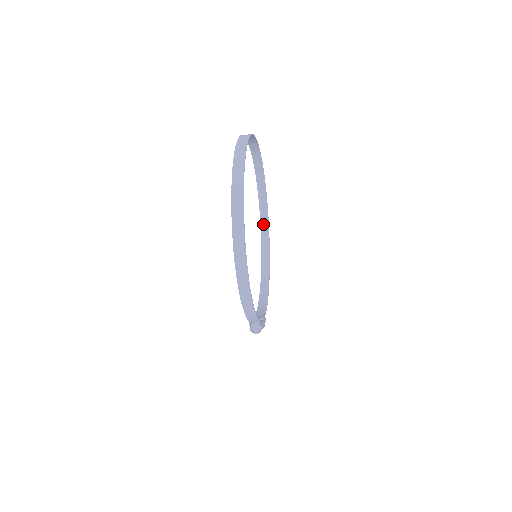
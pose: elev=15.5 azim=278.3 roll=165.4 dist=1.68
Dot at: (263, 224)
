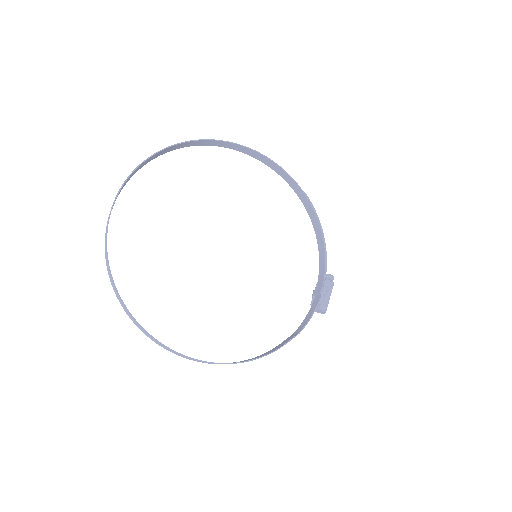
Dot at: (246, 152)
